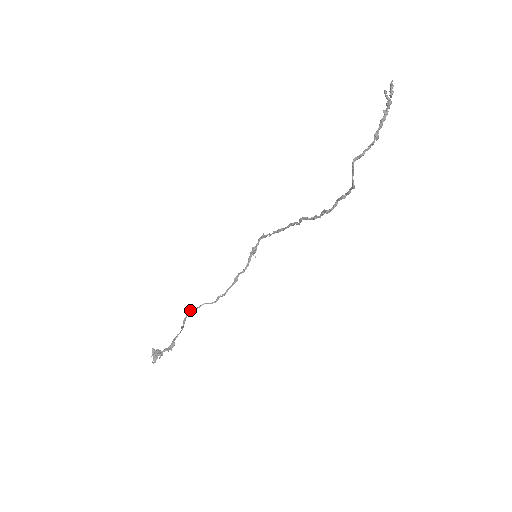
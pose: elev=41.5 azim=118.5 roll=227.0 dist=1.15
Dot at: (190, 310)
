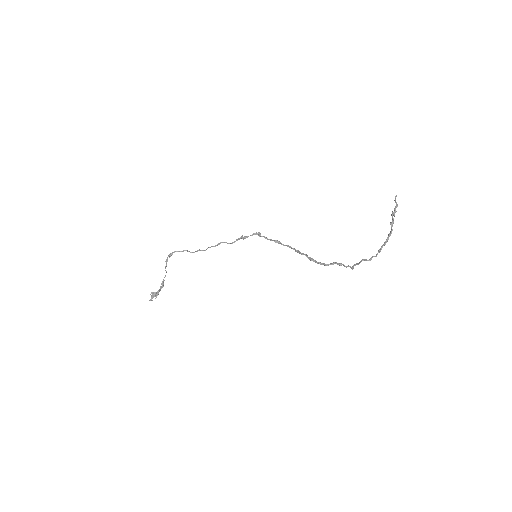
Dot at: (172, 252)
